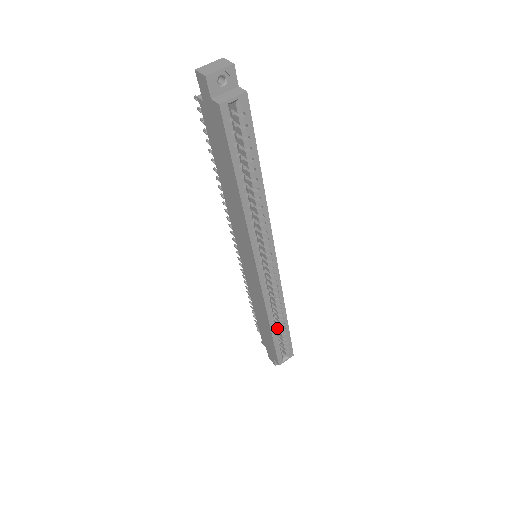
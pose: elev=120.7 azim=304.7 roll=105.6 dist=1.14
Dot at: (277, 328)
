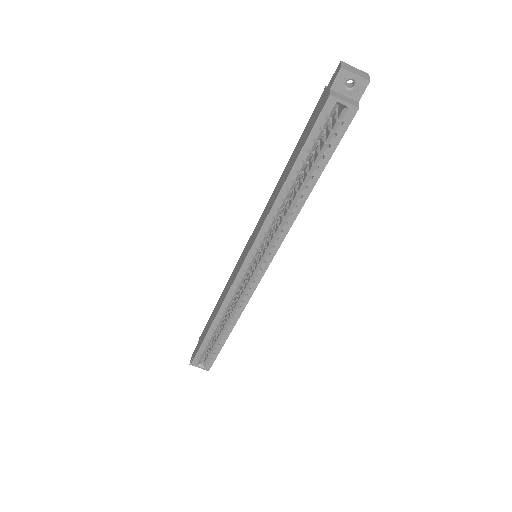
Dot at: (218, 334)
